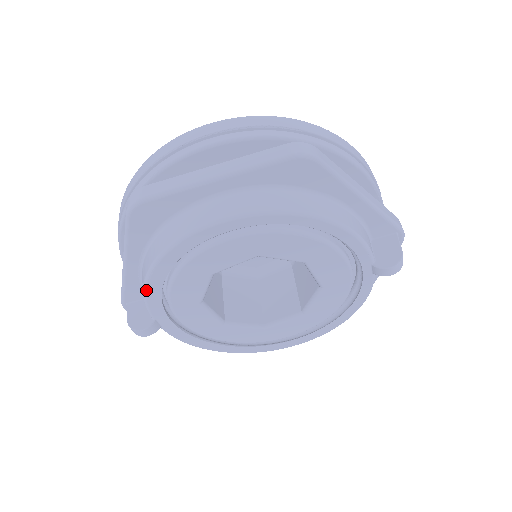
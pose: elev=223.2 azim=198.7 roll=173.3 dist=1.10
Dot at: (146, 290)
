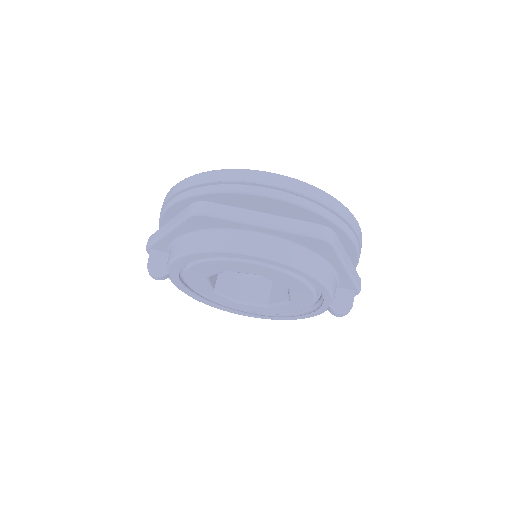
Dot at: (175, 260)
